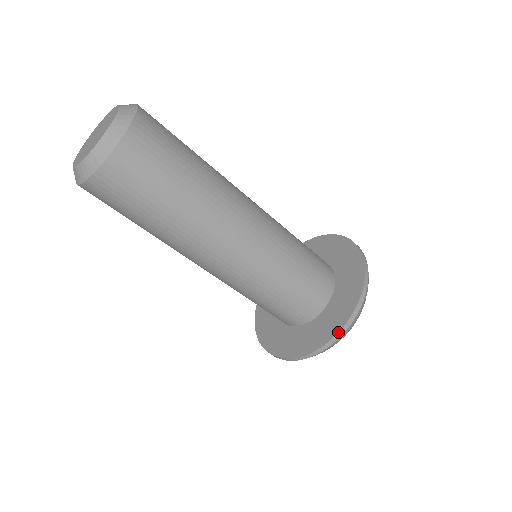
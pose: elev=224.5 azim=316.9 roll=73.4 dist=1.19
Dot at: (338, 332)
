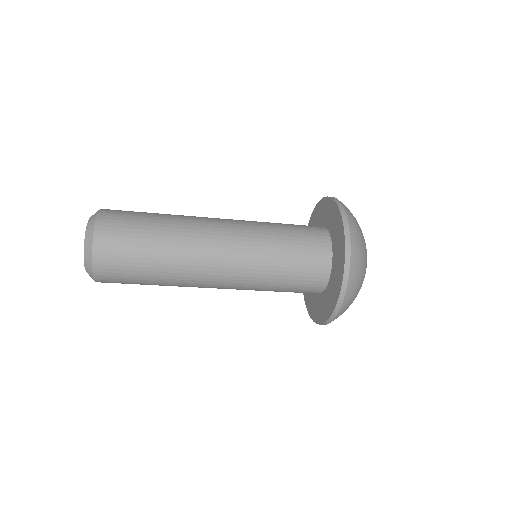
Dot at: (323, 323)
